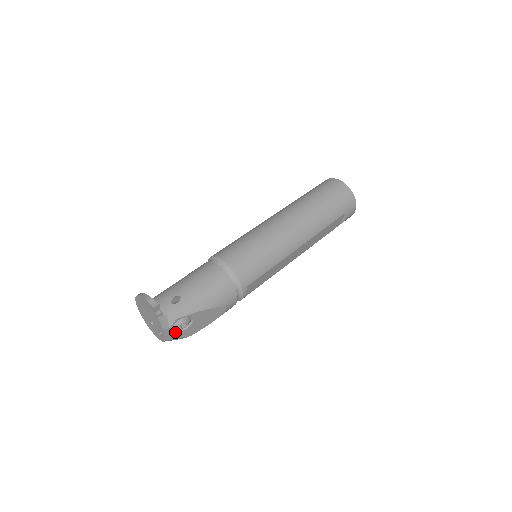
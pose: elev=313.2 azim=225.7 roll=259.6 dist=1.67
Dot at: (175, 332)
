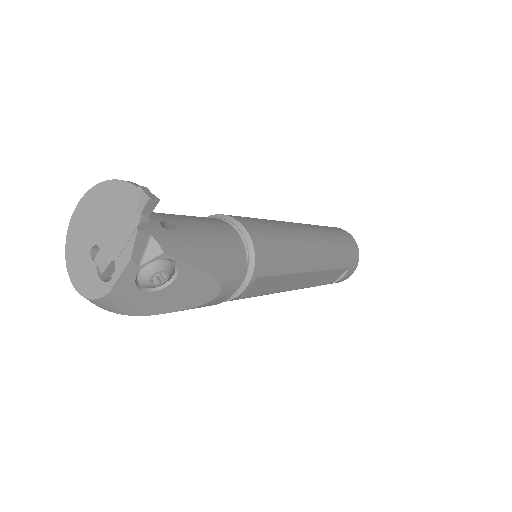
Dot at: (135, 285)
